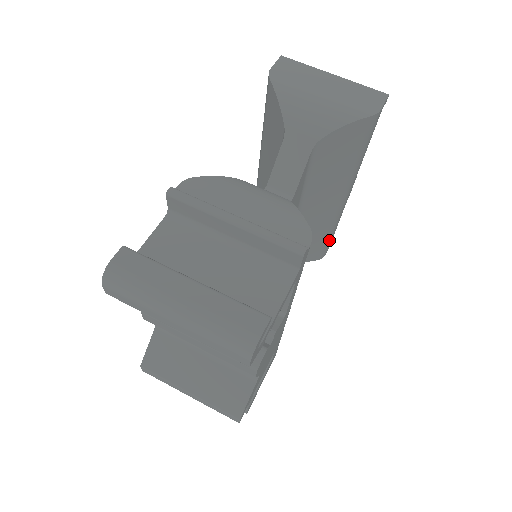
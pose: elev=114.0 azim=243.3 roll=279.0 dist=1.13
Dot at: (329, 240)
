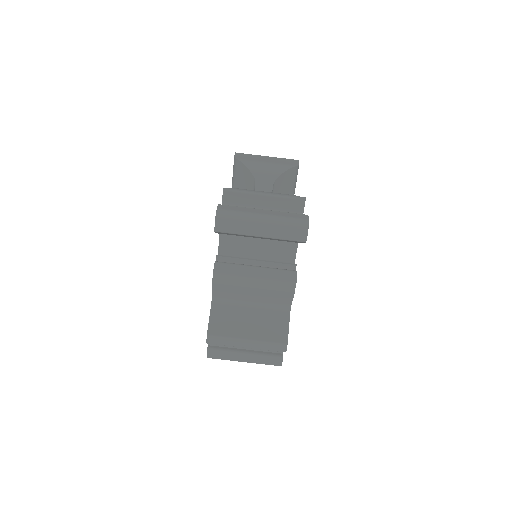
Dot at: occluded
